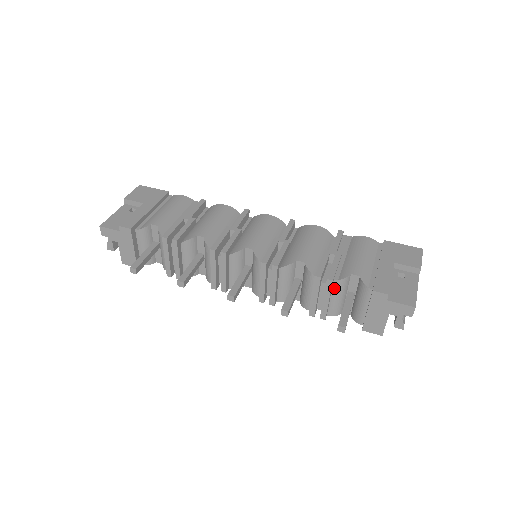
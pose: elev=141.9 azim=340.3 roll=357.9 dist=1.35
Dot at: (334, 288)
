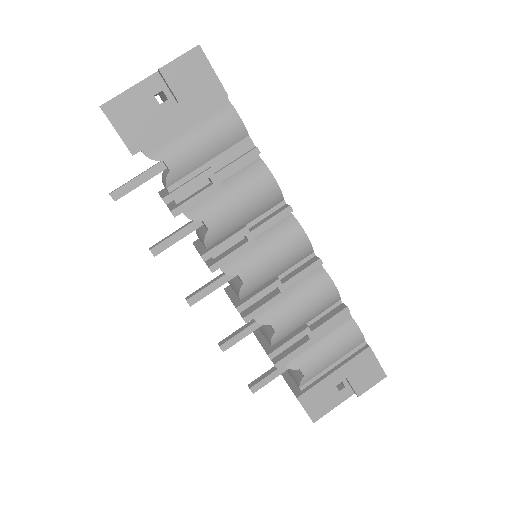
Dot at: occluded
